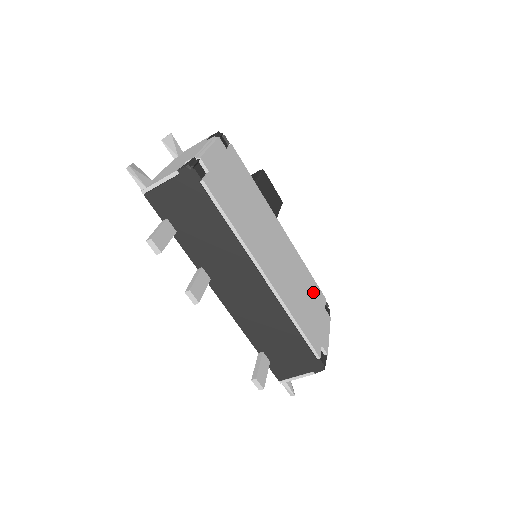
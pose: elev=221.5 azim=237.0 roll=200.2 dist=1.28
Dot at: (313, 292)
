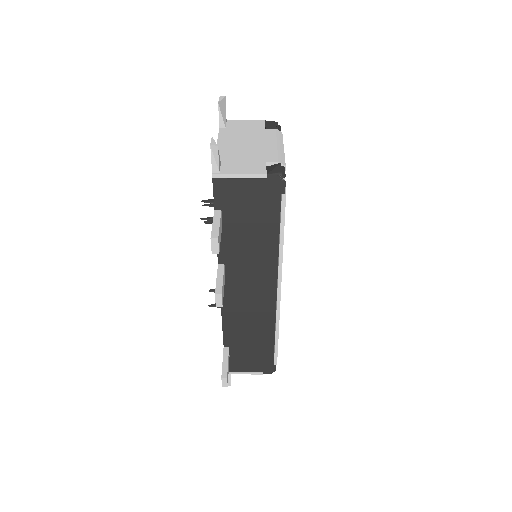
Dot at: occluded
